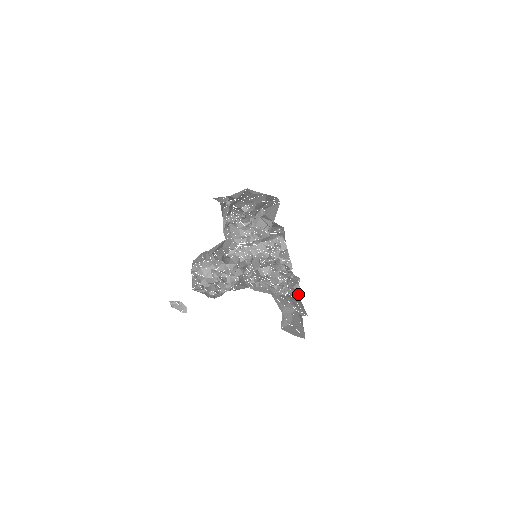
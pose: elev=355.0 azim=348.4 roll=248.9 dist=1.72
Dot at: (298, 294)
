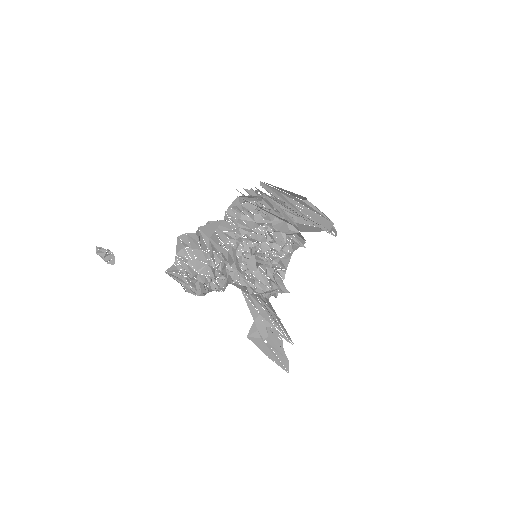
Dot at: (269, 297)
